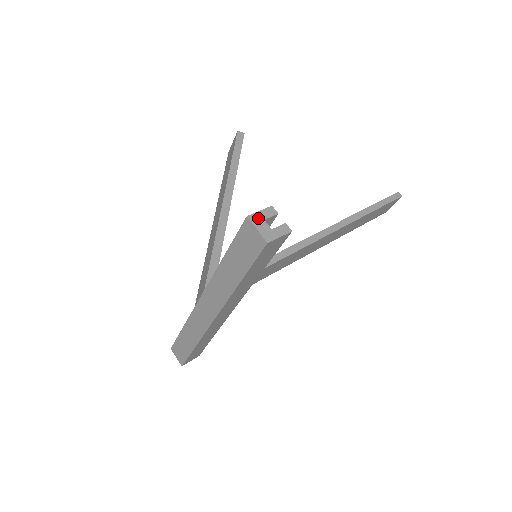
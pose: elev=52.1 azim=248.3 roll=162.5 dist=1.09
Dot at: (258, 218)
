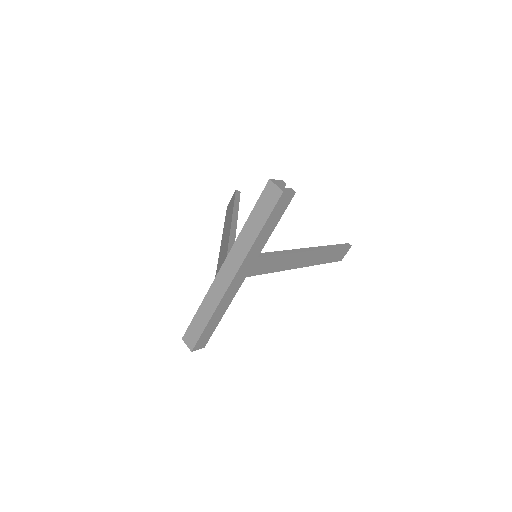
Dot at: (276, 182)
